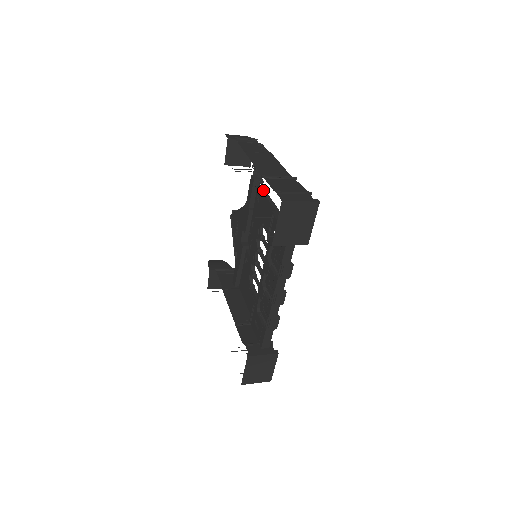
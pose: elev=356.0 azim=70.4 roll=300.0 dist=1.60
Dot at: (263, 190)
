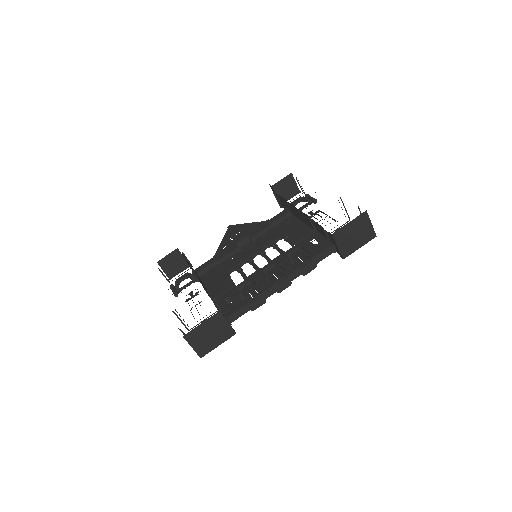
Dot at: occluded
